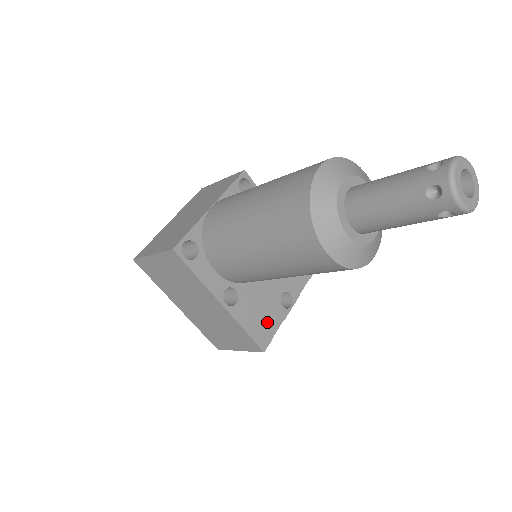
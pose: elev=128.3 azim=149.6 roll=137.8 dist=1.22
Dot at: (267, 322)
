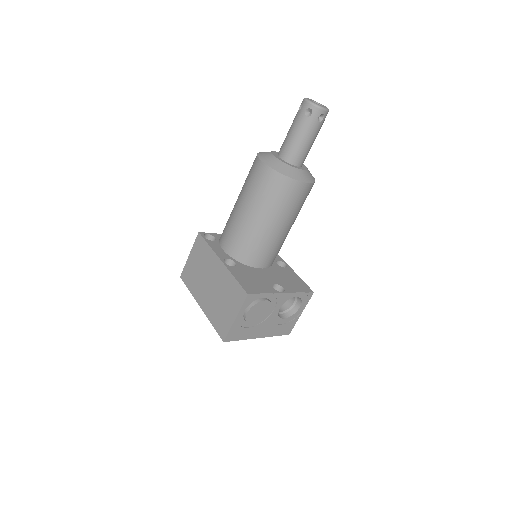
Dot at: (256, 286)
